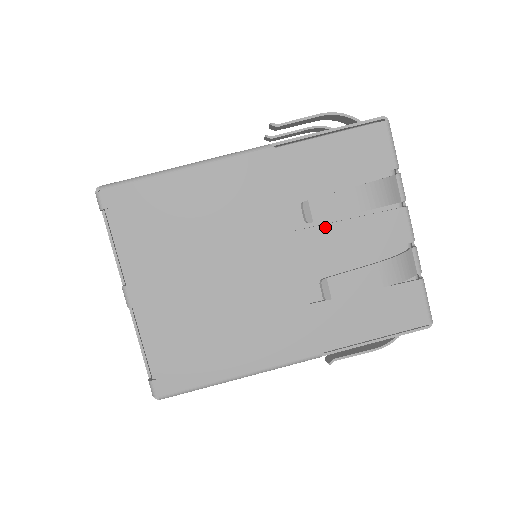
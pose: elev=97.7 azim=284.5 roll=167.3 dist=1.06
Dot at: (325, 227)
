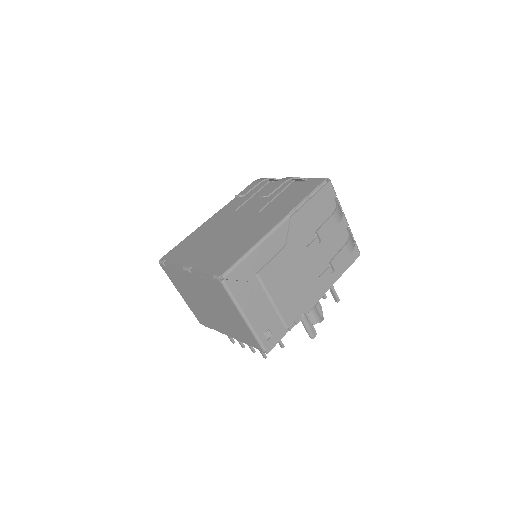
Dot at: (256, 202)
